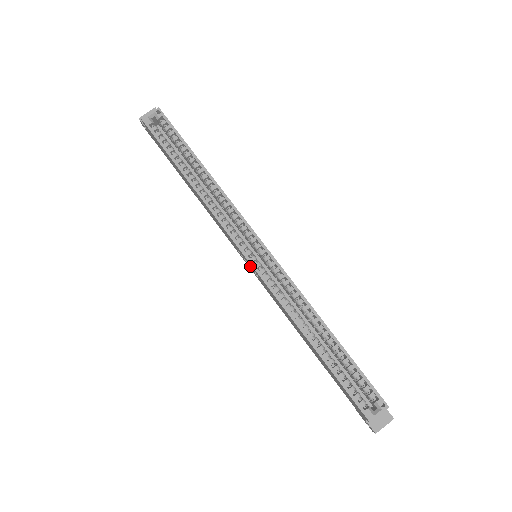
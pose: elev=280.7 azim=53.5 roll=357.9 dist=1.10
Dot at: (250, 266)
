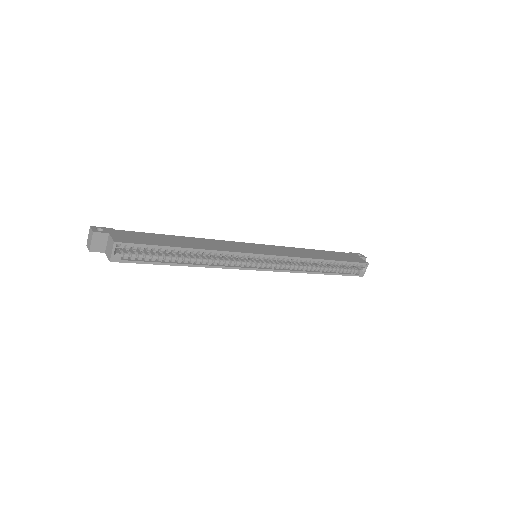
Dot at: occluded
